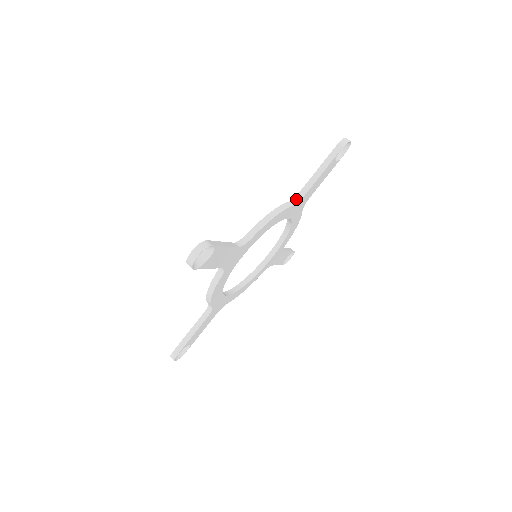
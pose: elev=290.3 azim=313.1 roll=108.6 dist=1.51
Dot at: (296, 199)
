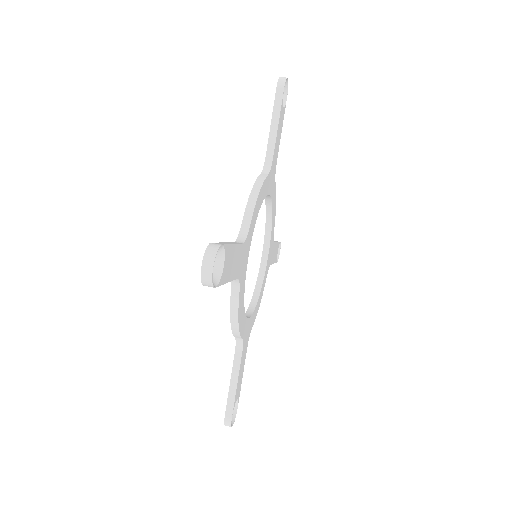
Dot at: (266, 168)
